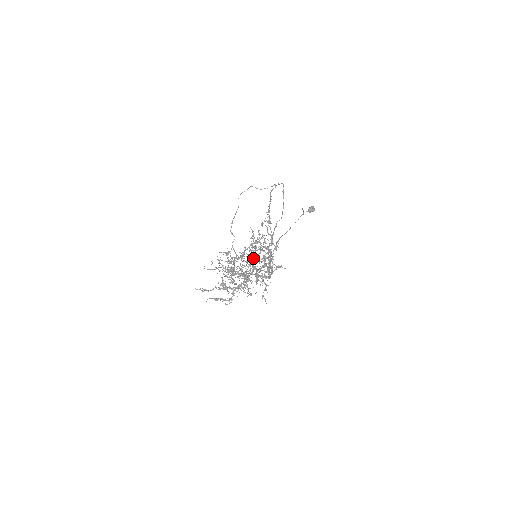
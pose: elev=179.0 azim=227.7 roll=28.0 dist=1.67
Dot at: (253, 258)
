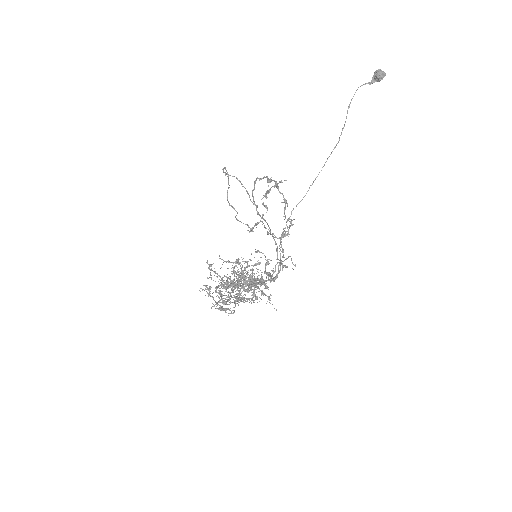
Dot at: occluded
